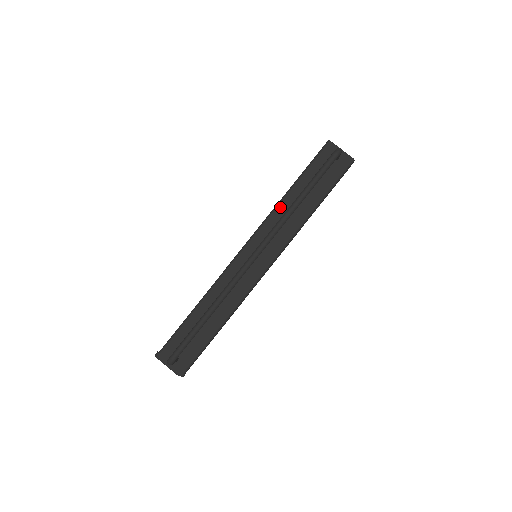
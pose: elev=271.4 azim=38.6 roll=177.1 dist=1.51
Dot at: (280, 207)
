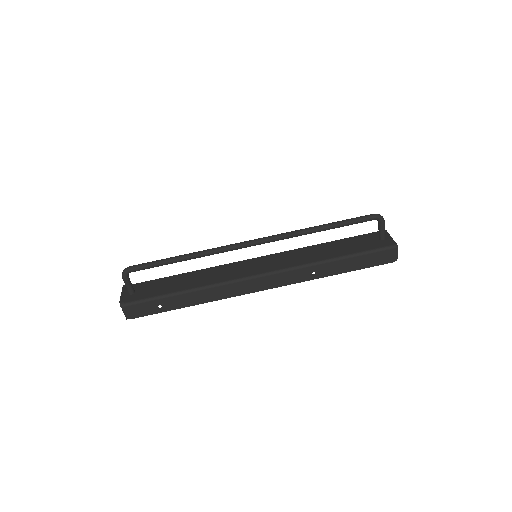
Dot at: (307, 248)
